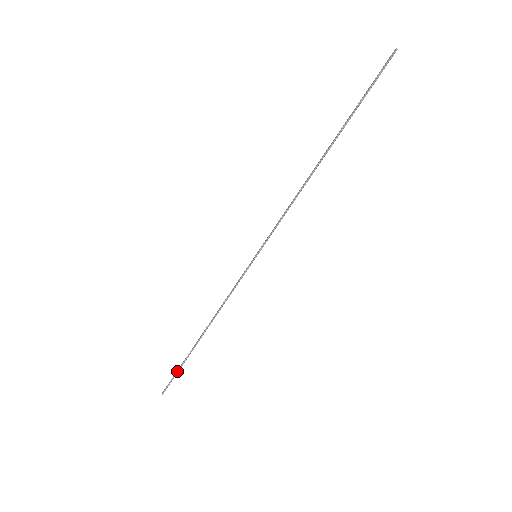
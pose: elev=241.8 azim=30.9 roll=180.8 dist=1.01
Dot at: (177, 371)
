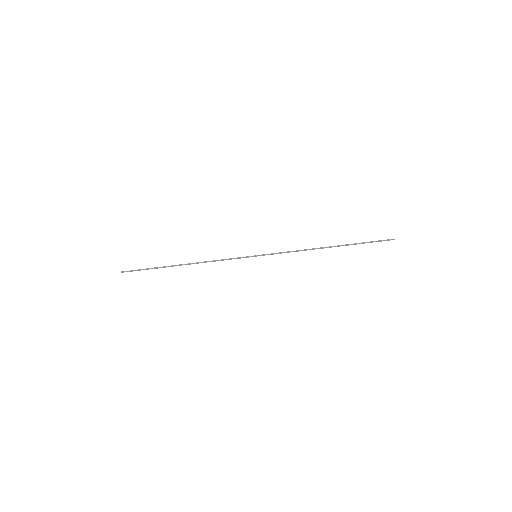
Dot at: (147, 269)
